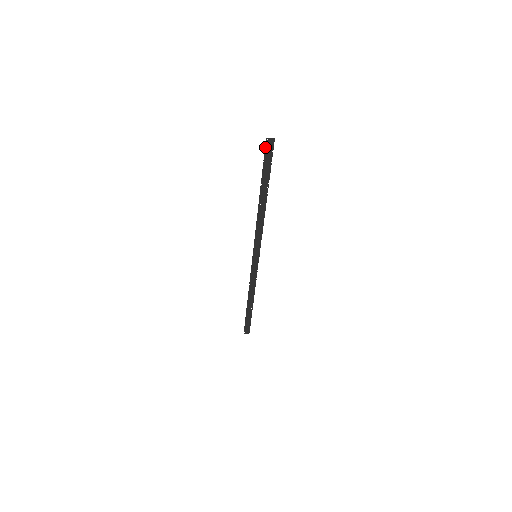
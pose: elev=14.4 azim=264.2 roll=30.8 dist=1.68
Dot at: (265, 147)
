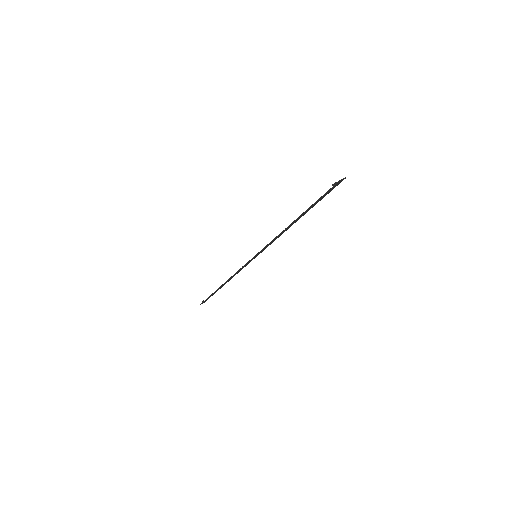
Dot at: (334, 186)
